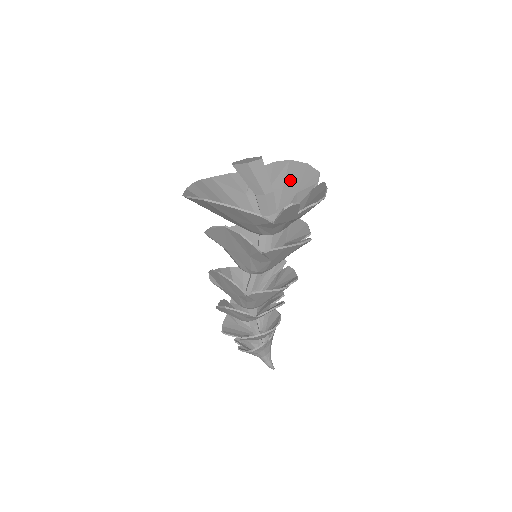
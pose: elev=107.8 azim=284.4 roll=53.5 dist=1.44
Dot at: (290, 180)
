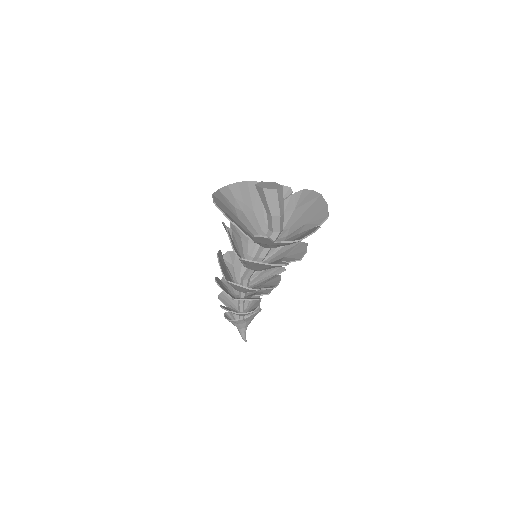
Dot at: (310, 211)
